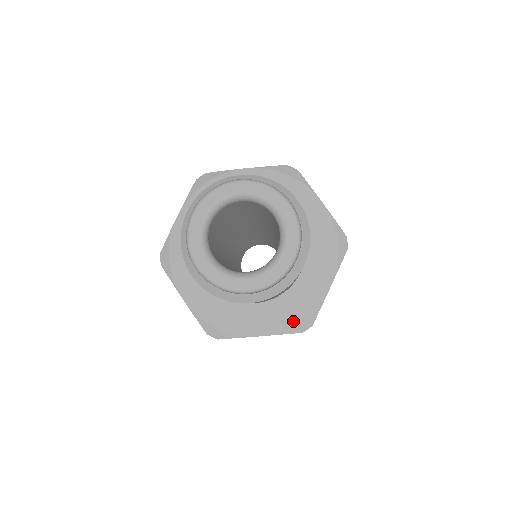
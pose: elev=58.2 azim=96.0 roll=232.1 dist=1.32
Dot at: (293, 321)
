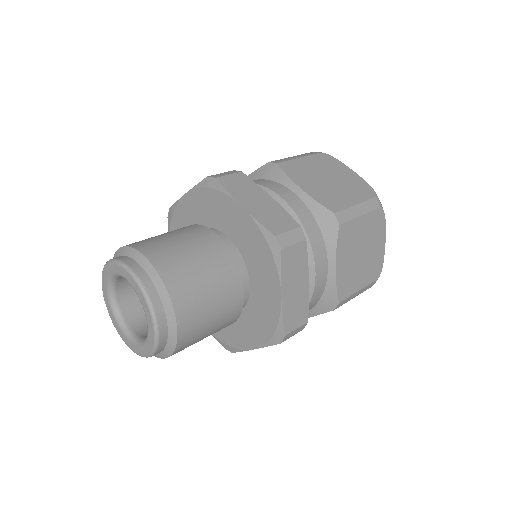
Dot at: (268, 334)
